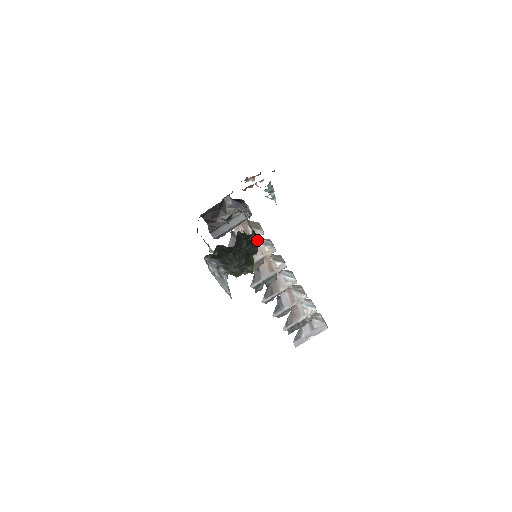
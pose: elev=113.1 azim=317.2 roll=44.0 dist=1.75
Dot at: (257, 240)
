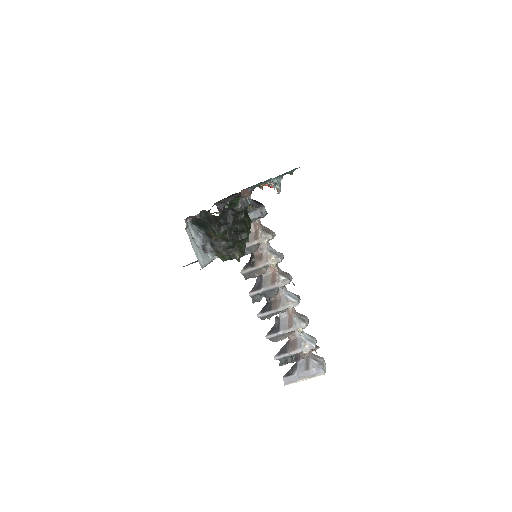
Dot at: (249, 225)
